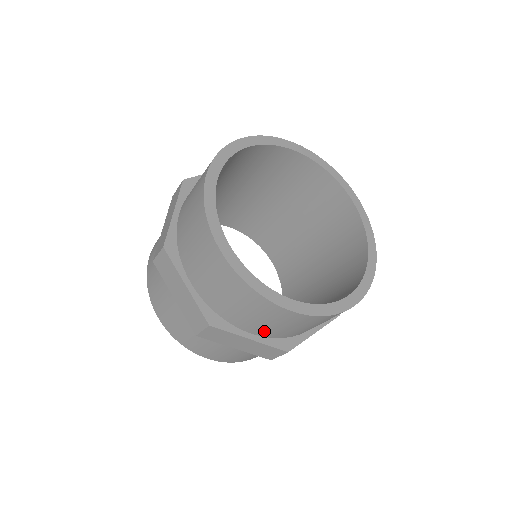
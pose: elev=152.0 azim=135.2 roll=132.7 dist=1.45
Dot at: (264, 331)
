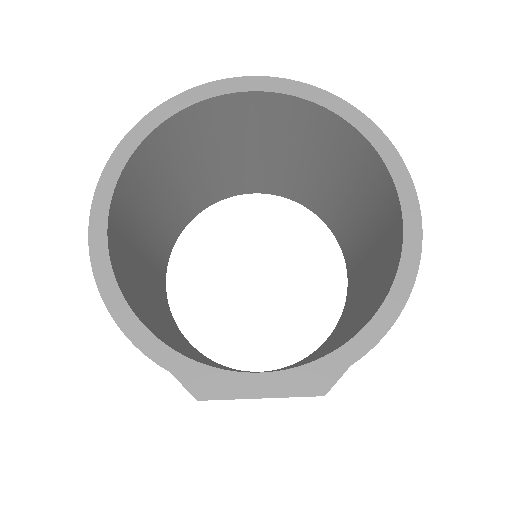
Dot at: occluded
